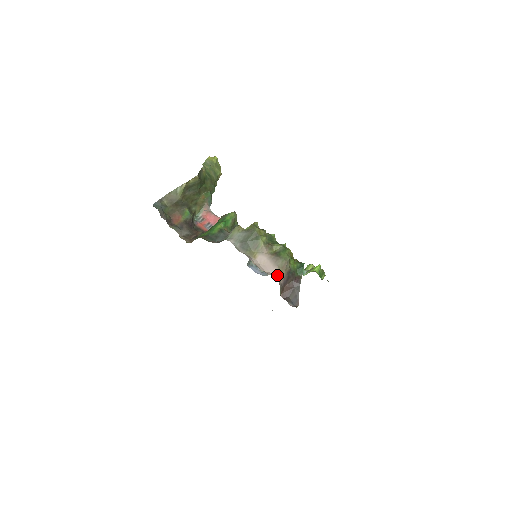
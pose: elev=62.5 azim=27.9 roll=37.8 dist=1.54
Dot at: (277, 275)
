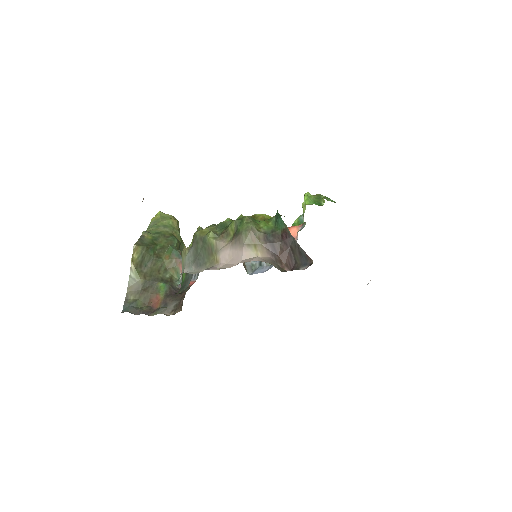
Dot at: (253, 255)
